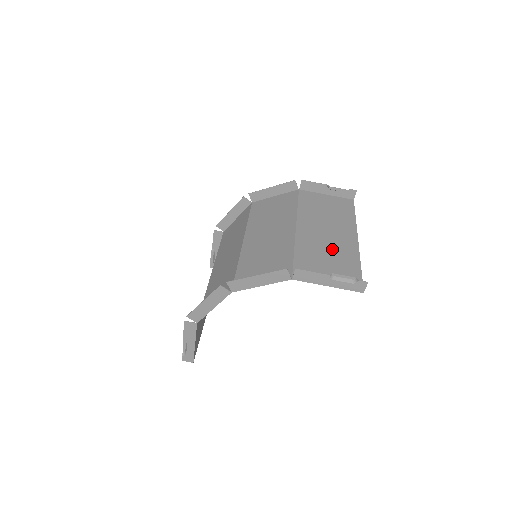
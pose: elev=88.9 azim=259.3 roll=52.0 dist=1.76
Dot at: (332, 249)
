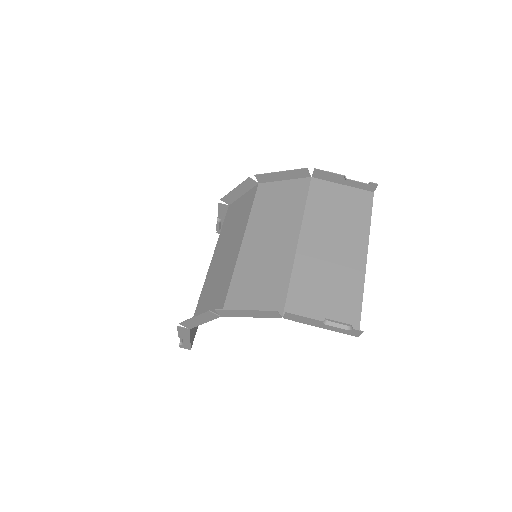
Dot at: (334, 272)
